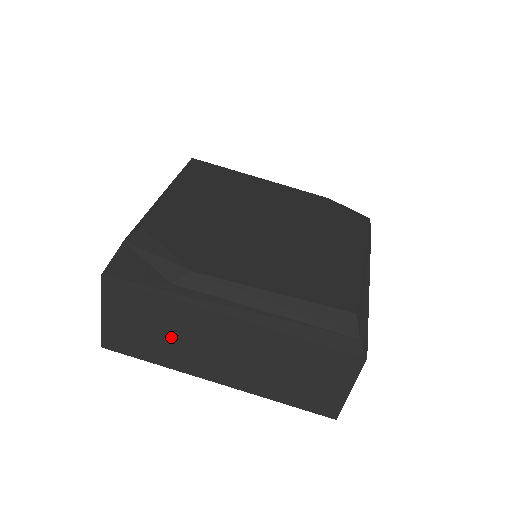
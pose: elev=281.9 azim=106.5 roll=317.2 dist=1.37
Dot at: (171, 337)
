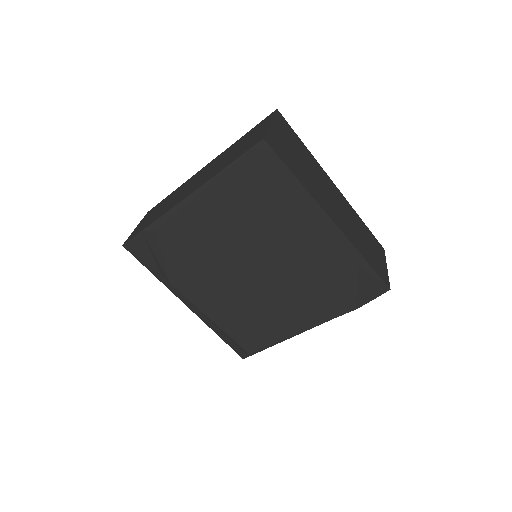
Dot at: occluded
